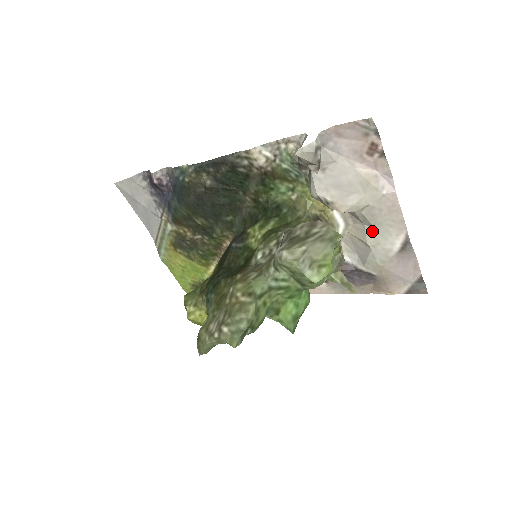
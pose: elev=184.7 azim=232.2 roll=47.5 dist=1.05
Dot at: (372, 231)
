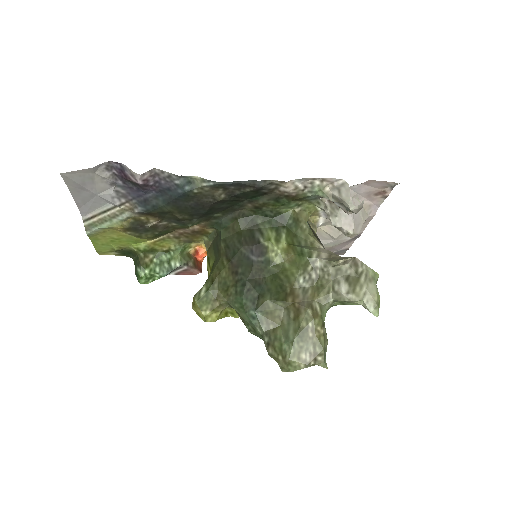
Dot at: occluded
